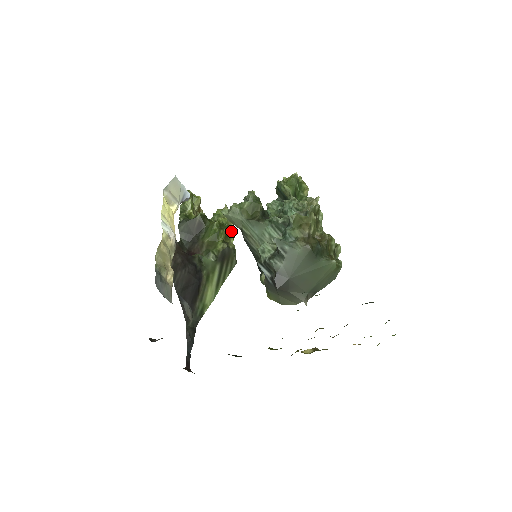
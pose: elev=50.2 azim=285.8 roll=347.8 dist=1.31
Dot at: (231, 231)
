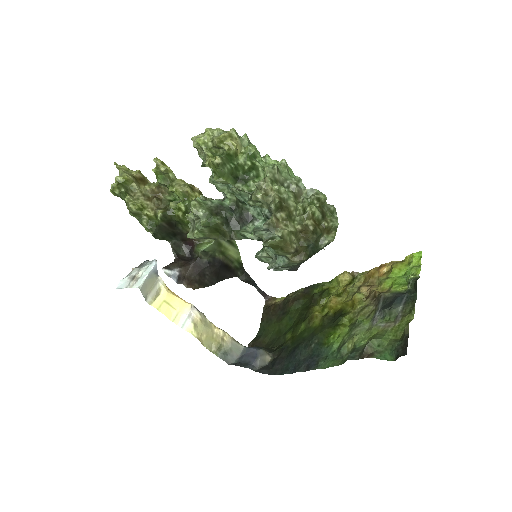
Dot at: (195, 197)
